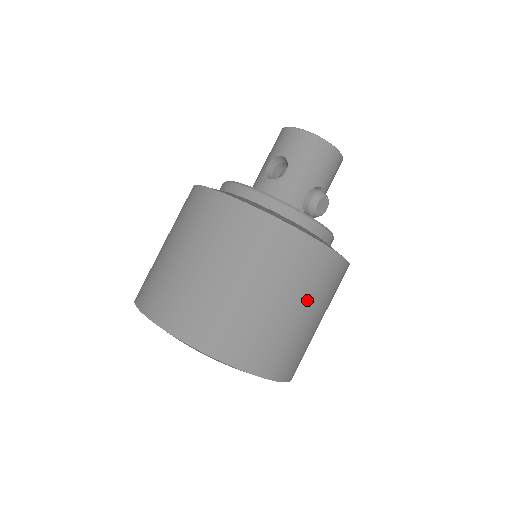
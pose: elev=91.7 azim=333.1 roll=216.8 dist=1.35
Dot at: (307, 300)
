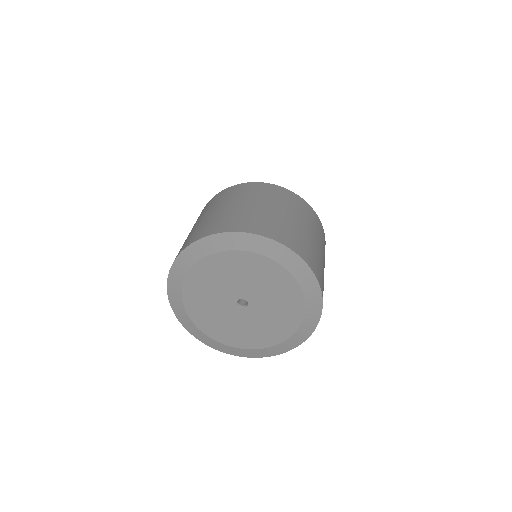
Dot at: (304, 221)
